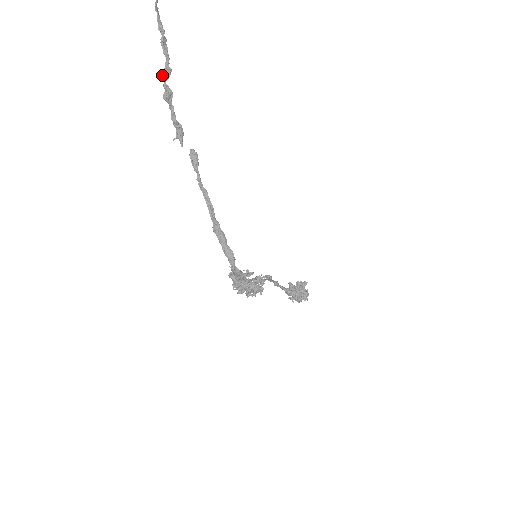
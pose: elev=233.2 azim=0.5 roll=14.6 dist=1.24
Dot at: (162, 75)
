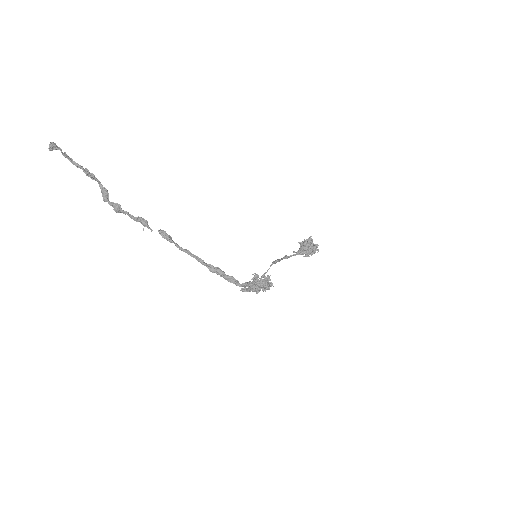
Dot at: (103, 198)
